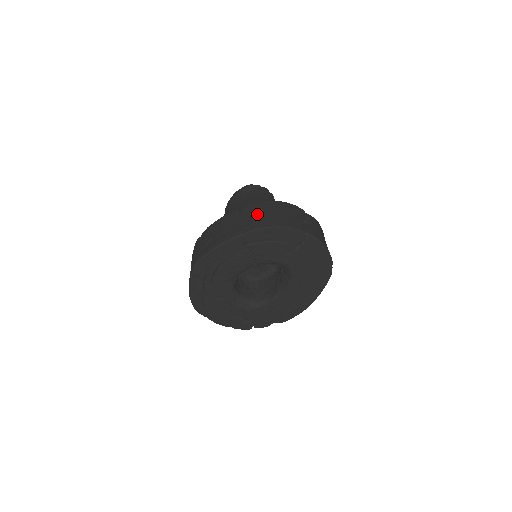
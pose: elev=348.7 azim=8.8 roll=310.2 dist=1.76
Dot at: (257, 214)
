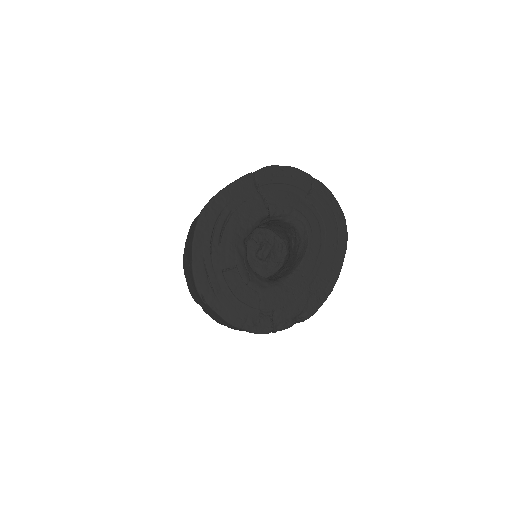
Dot at: occluded
